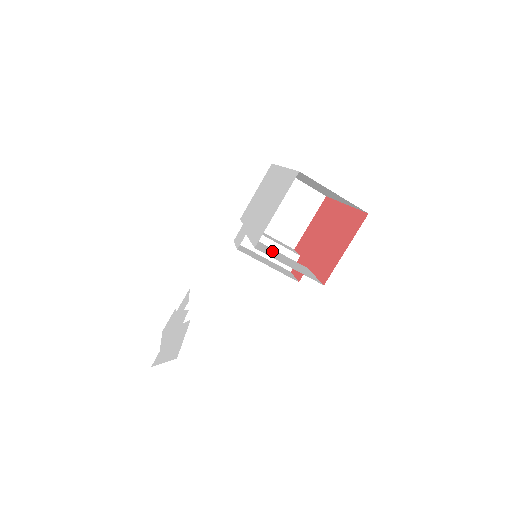
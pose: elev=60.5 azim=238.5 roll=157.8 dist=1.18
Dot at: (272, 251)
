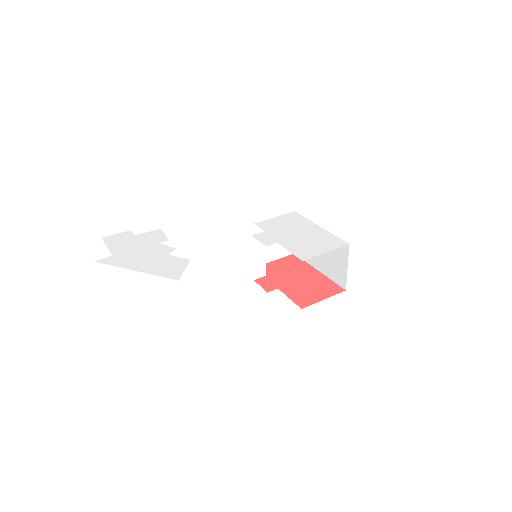
Dot at: occluded
